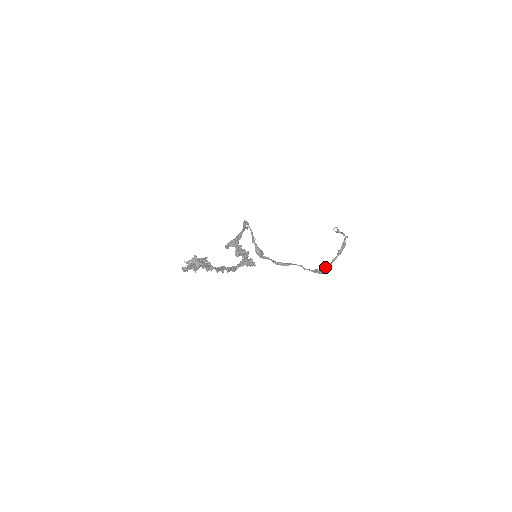
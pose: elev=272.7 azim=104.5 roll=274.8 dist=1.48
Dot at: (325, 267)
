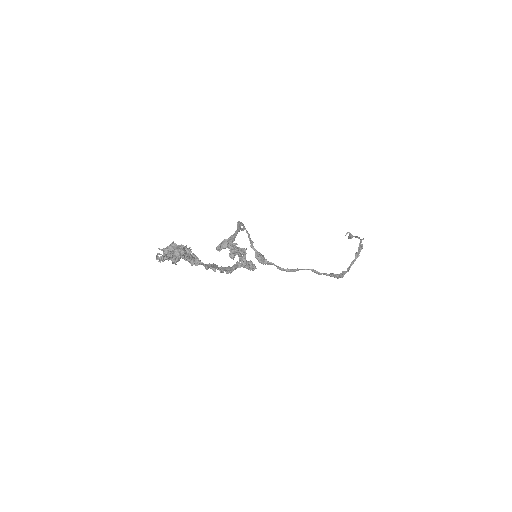
Dot at: (342, 271)
